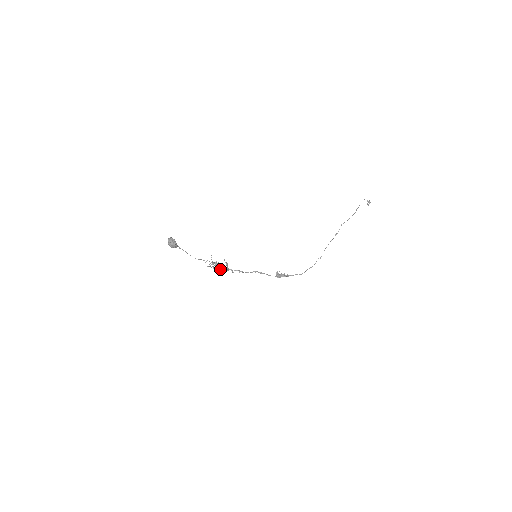
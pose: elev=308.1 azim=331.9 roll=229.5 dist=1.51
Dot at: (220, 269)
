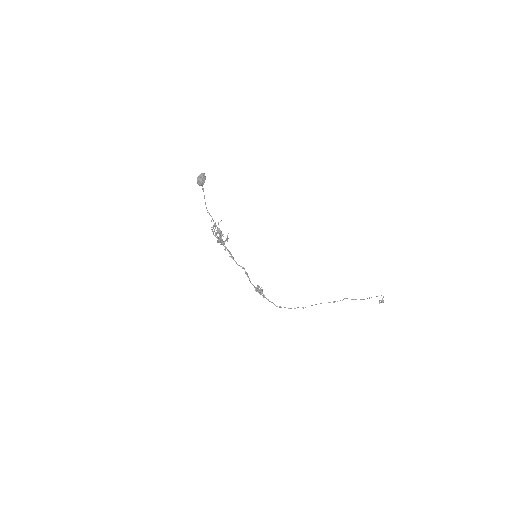
Dot at: (218, 238)
